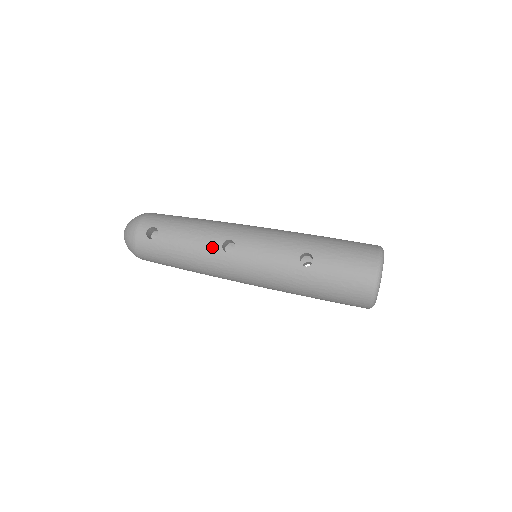
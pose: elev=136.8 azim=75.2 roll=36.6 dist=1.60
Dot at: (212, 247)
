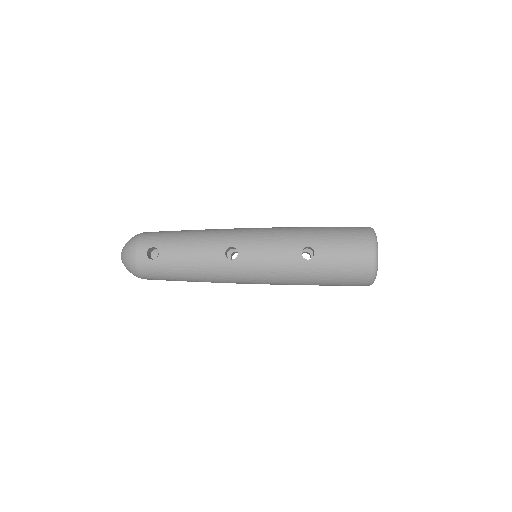
Dot at: (216, 257)
